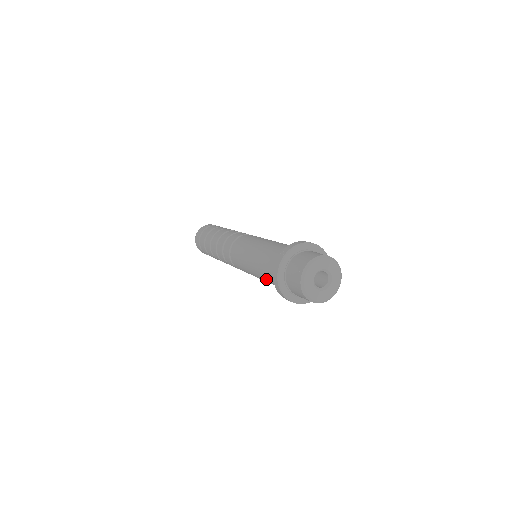
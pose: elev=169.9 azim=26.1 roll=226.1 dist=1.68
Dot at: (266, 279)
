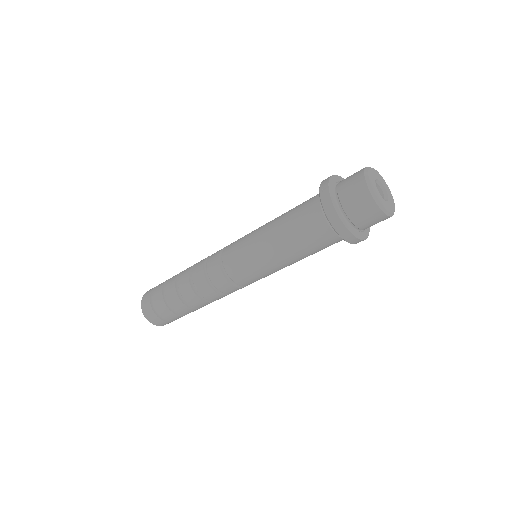
Dot at: (304, 248)
